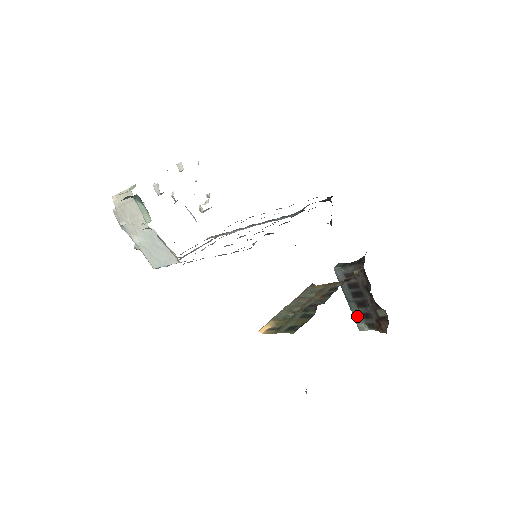
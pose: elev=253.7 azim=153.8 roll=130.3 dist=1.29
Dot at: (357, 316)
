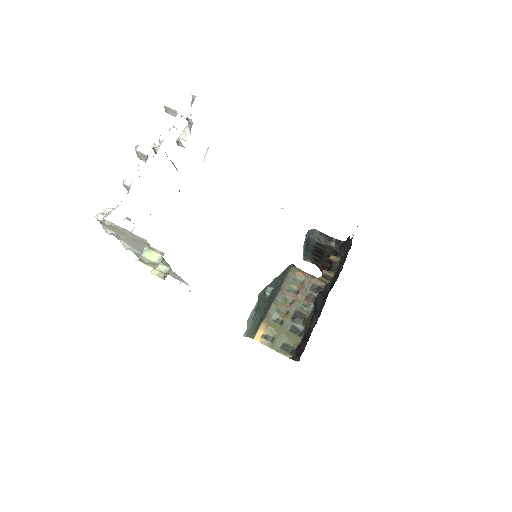
Dot at: (308, 257)
